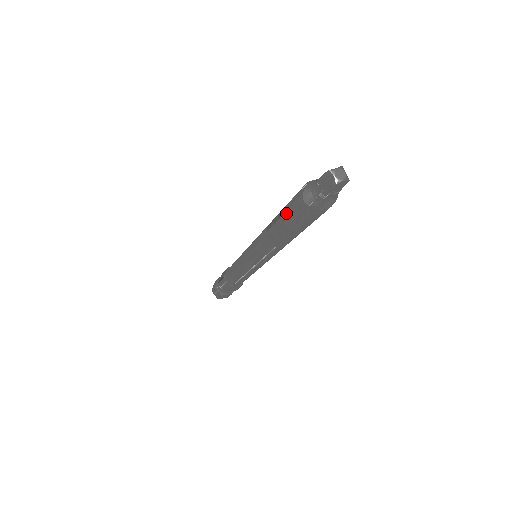
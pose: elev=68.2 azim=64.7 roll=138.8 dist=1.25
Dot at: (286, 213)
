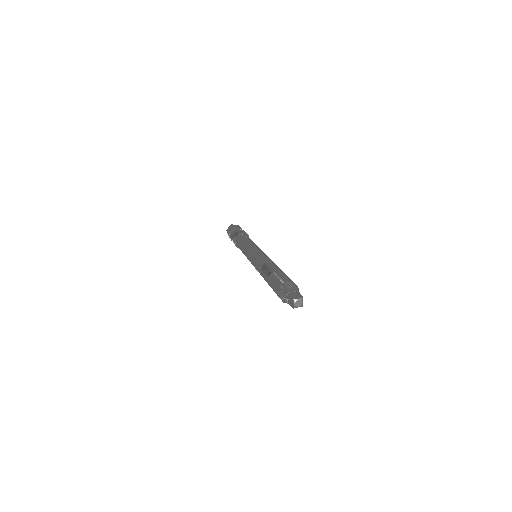
Dot at: (271, 282)
